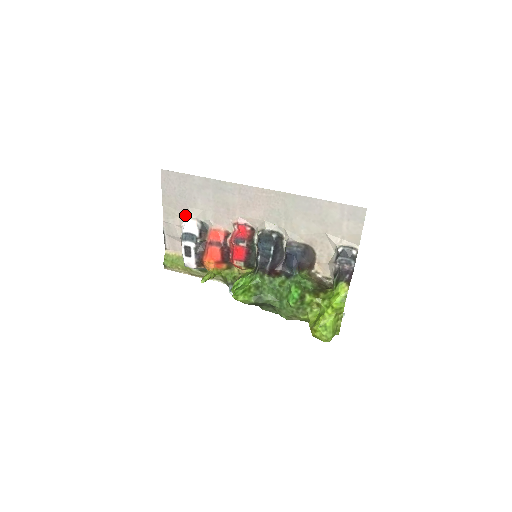
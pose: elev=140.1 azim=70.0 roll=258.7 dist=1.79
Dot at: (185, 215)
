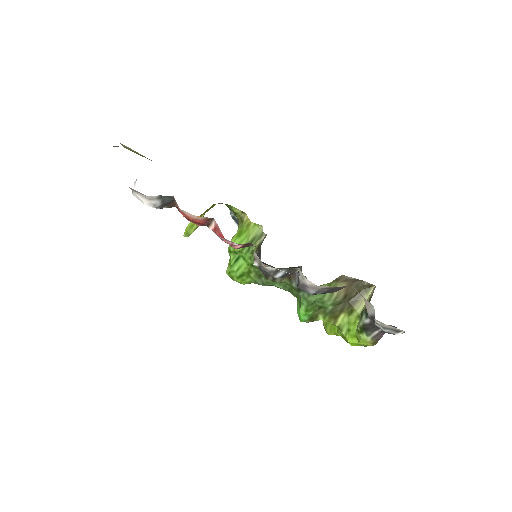
Dot at: occluded
